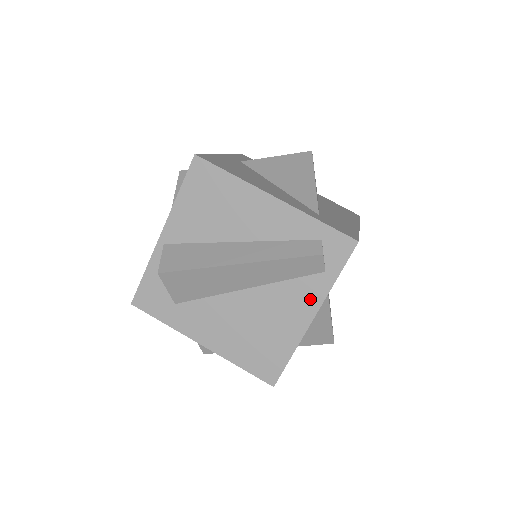
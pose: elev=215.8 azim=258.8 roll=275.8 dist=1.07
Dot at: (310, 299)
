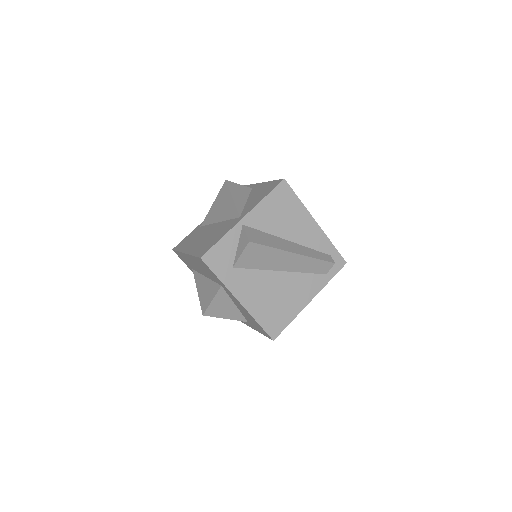
Dot at: (313, 288)
